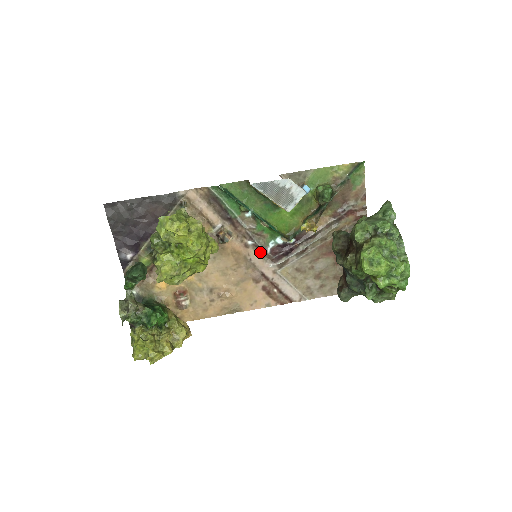
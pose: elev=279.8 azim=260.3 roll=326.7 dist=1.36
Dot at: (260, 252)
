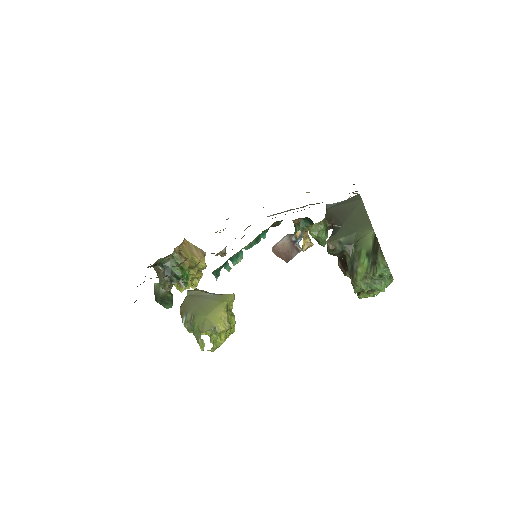
Dot at: (249, 226)
